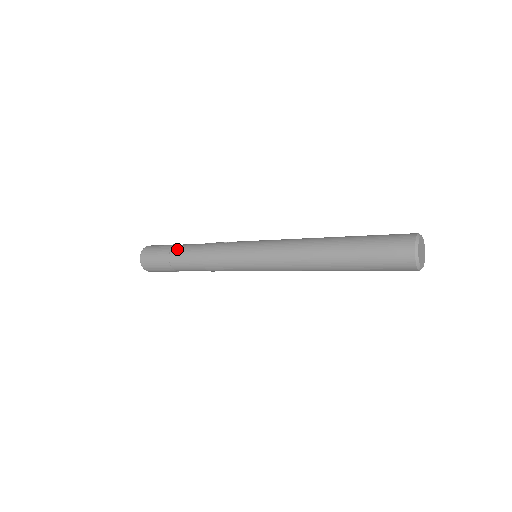
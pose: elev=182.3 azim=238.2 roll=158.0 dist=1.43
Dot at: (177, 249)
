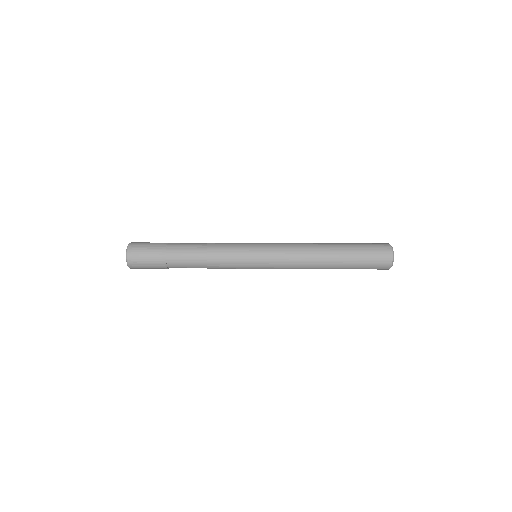
Dot at: occluded
